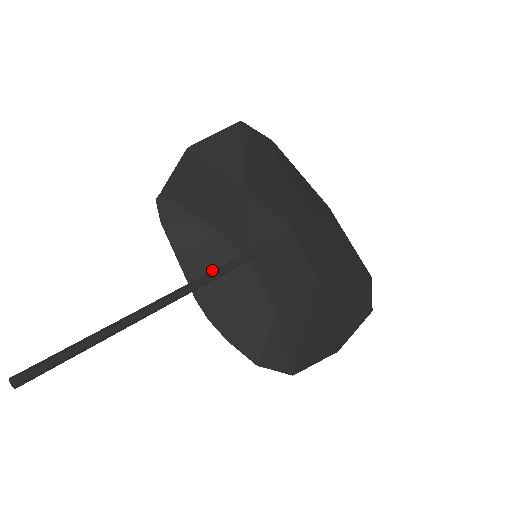
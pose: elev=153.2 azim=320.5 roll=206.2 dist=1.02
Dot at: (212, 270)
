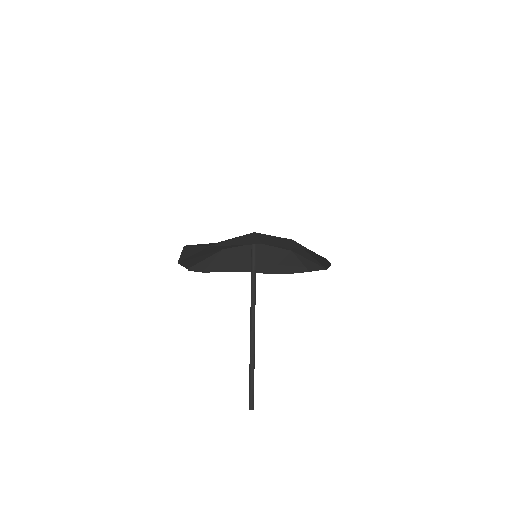
Dot at: (244, 260)
